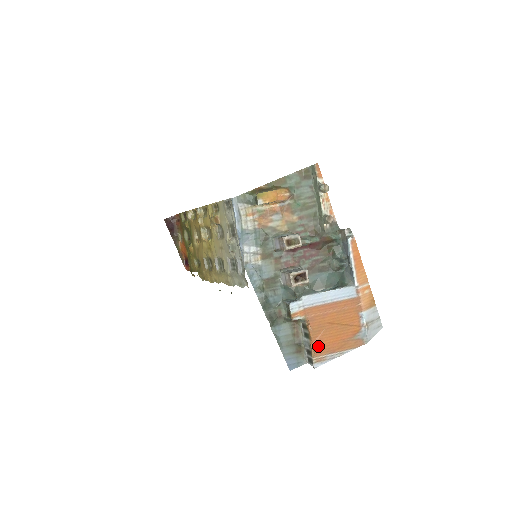
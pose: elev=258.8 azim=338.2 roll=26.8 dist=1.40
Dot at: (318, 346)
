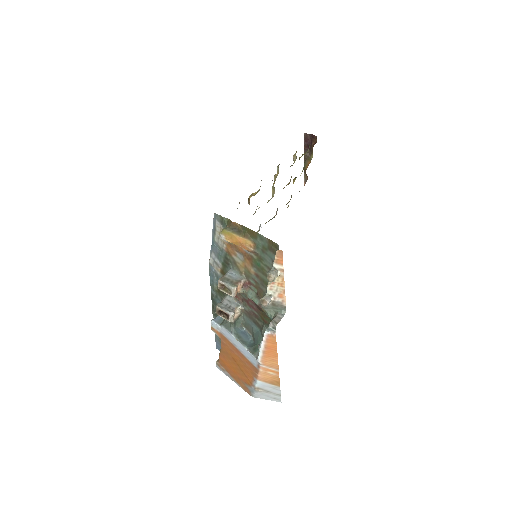
Dot at: (222, 360)
